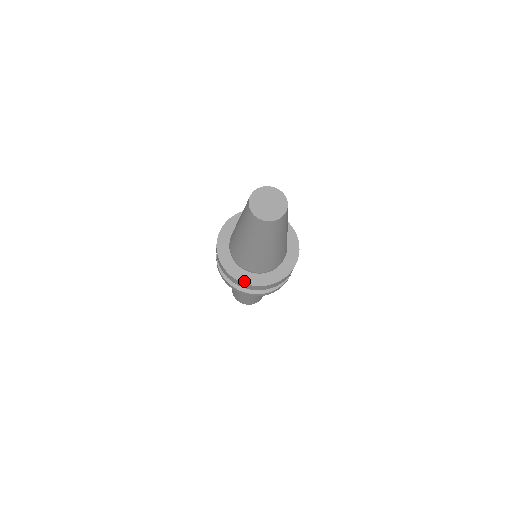
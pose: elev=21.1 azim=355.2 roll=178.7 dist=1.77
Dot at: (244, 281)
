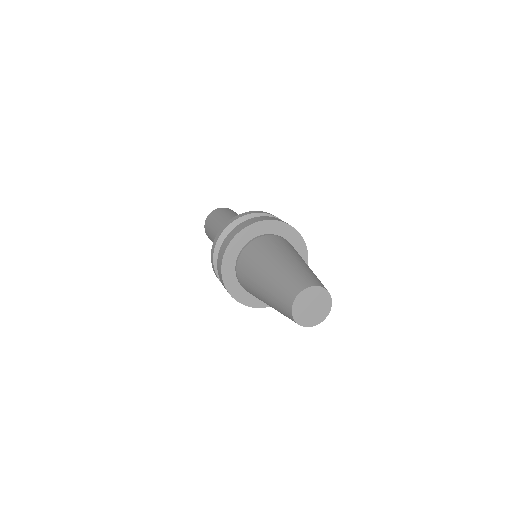
Dot at: (241, 301)
